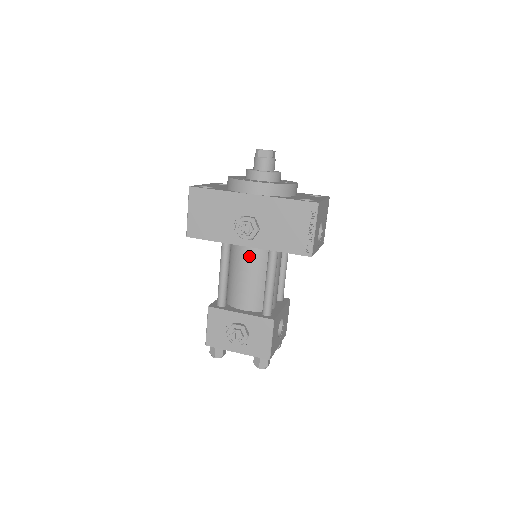
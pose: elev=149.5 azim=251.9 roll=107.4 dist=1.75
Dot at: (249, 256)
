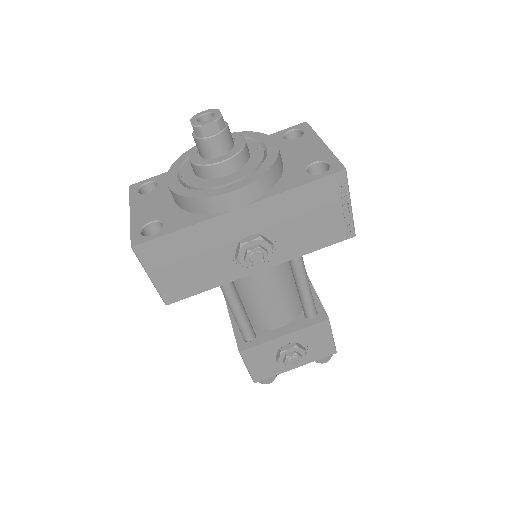
Dot at: (264, 274)
